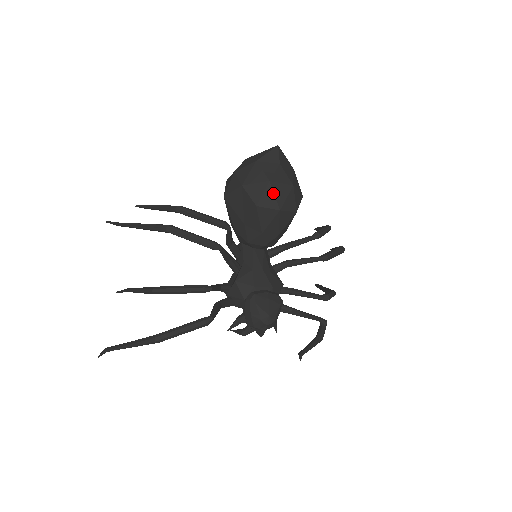
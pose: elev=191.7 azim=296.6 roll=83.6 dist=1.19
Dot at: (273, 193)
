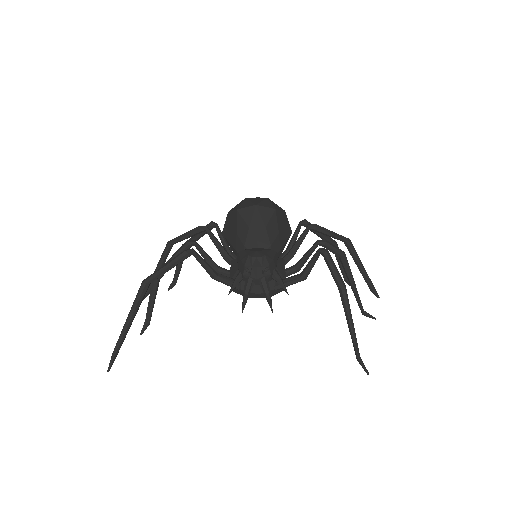
Dot at: (249, 201)
